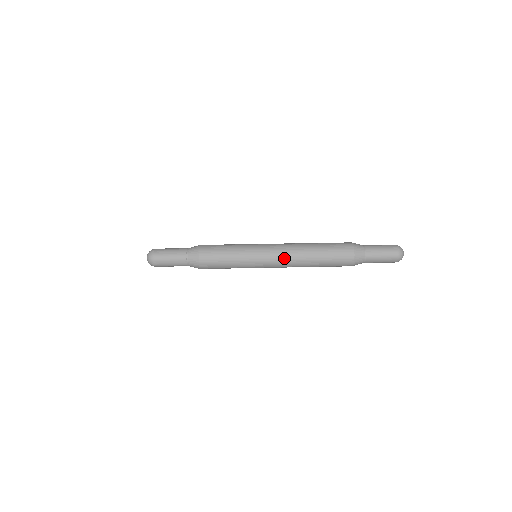
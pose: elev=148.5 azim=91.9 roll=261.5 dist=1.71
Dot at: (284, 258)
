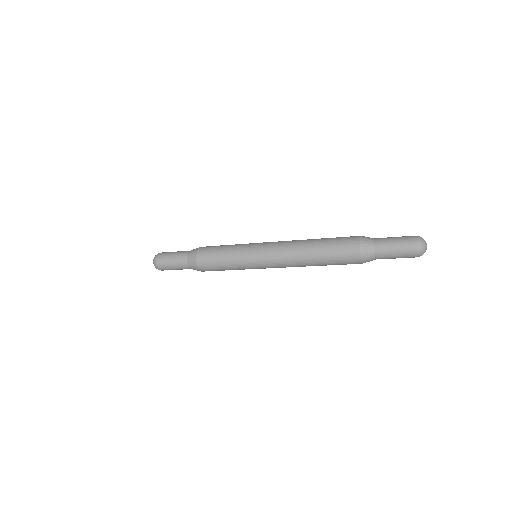
Dot at: (281, 245)
